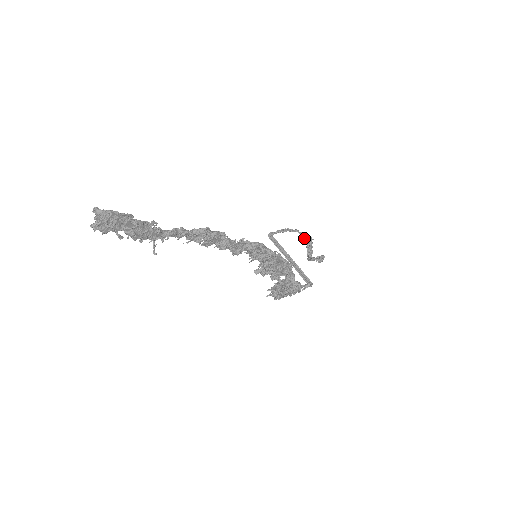
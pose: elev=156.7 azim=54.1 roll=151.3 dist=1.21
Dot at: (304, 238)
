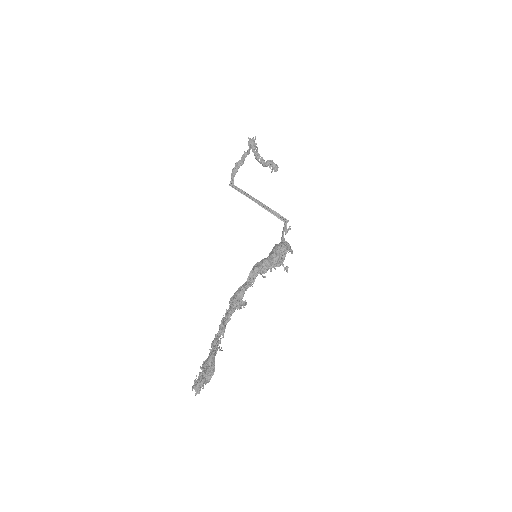
Dot at: occluded
